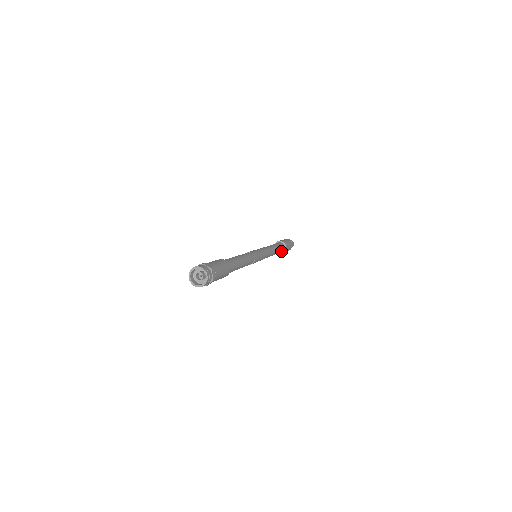
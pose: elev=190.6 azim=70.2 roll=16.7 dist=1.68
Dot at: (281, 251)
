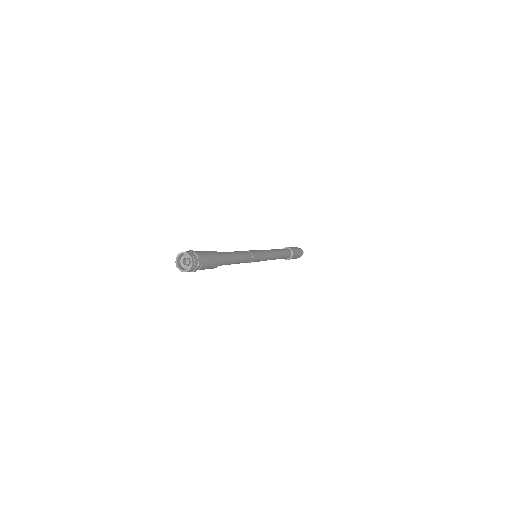
Dot at: (287, 256)
